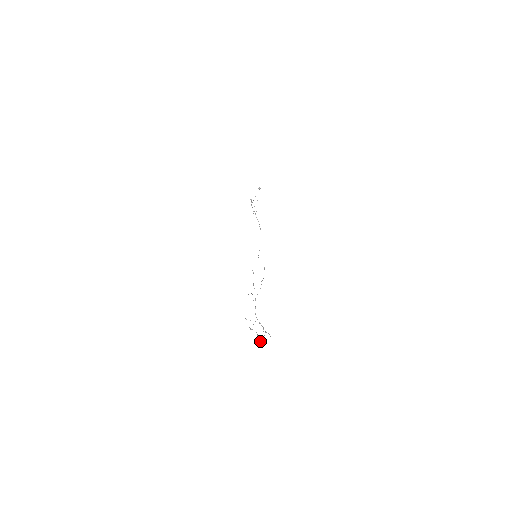
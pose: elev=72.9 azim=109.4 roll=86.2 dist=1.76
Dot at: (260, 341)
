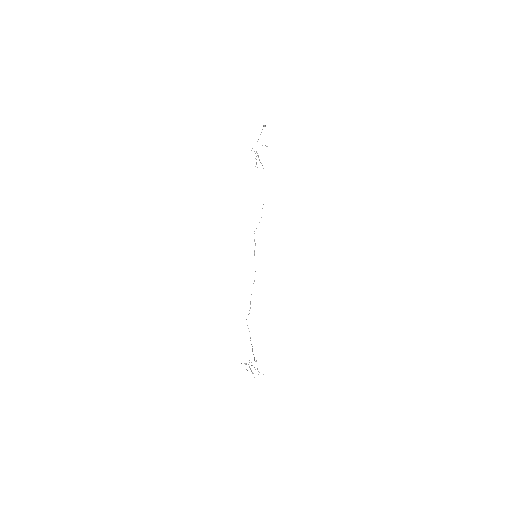
Dot at: occluded
